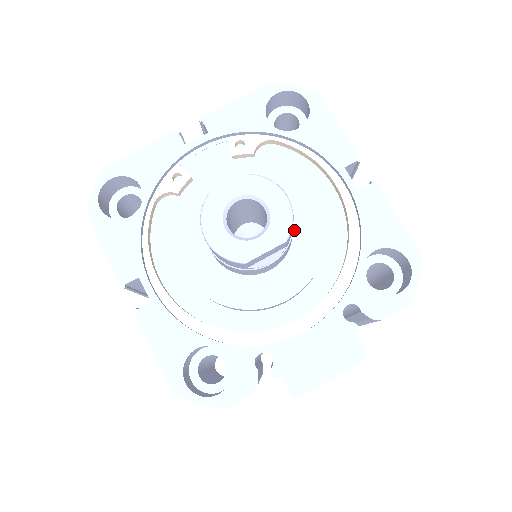
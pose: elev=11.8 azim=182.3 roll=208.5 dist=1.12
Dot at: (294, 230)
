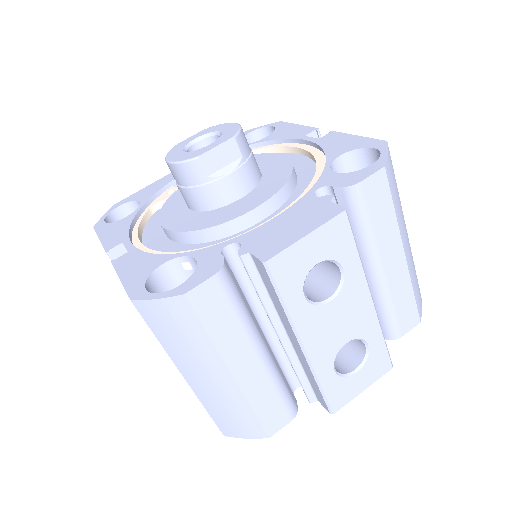
Dot at: (263, 174)
